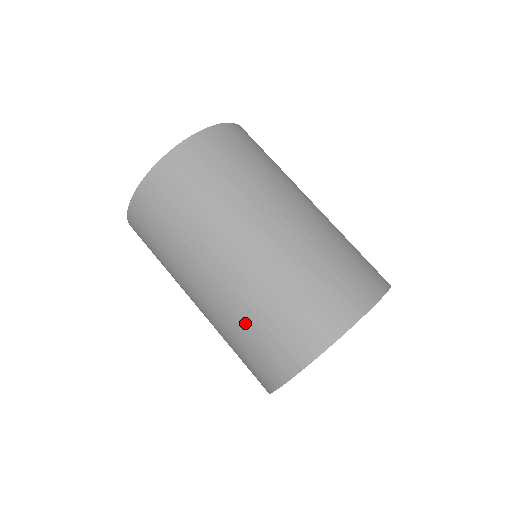
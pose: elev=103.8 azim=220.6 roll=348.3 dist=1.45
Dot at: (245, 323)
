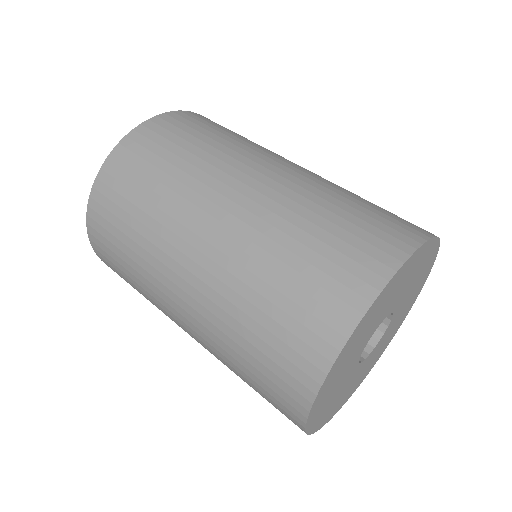
Dot at: (301, 226)
